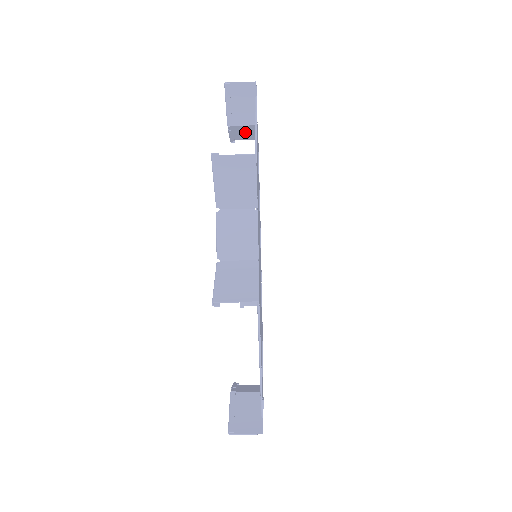
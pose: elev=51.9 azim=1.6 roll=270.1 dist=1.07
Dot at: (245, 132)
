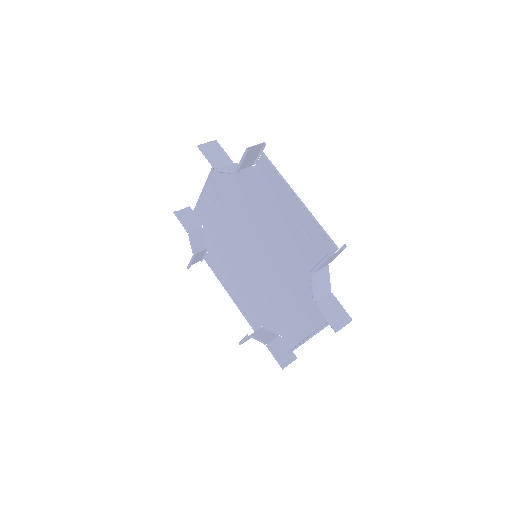
Dot at: (236, 167)
